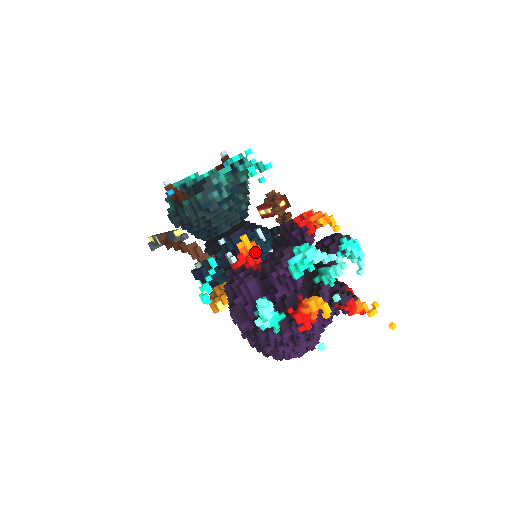
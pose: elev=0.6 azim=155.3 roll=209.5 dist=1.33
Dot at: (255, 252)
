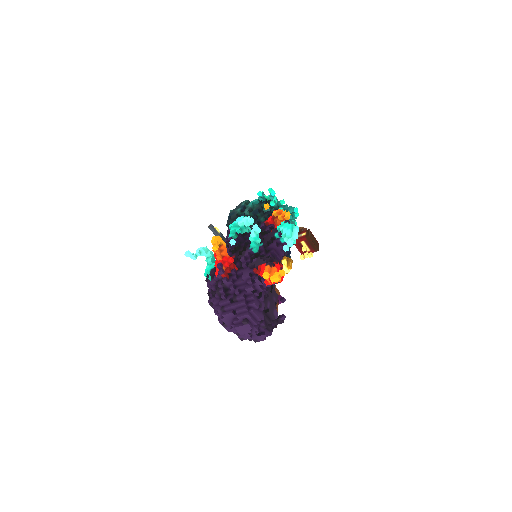
Dot at: occluded
